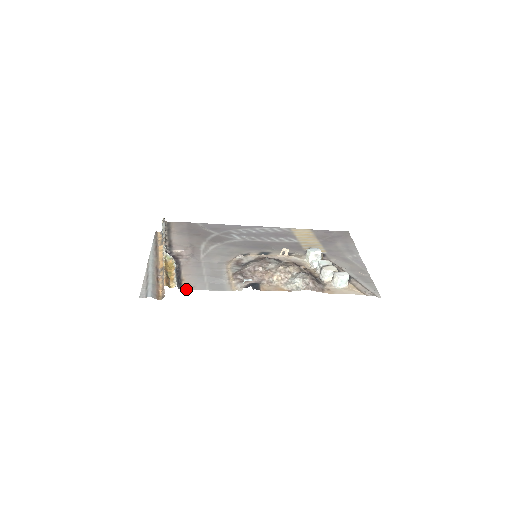
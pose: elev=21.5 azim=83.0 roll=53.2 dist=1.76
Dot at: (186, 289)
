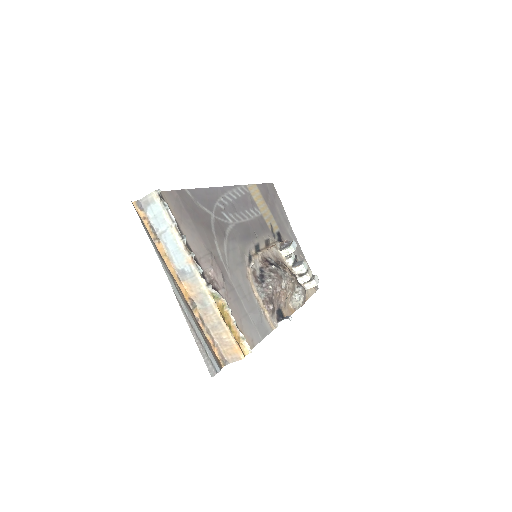
Dot at: occluded
